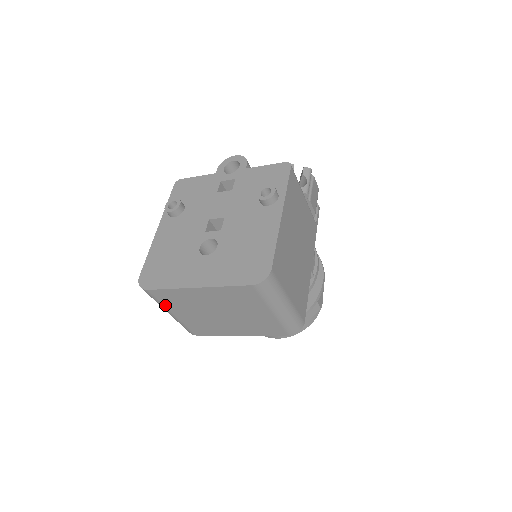
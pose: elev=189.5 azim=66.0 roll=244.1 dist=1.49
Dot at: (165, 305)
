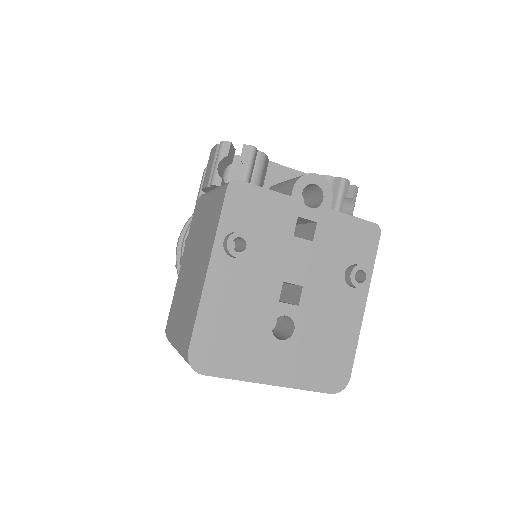
Dot at: occluded
